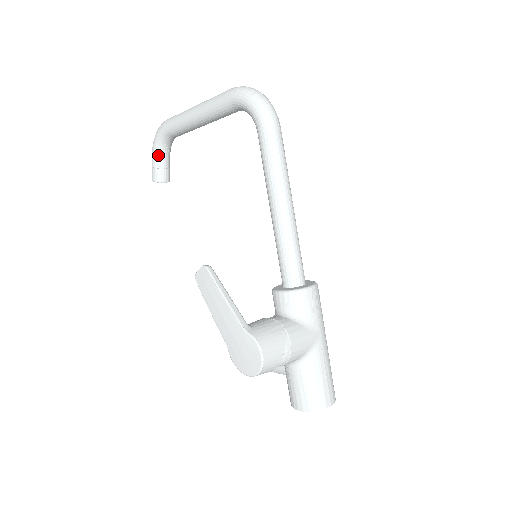
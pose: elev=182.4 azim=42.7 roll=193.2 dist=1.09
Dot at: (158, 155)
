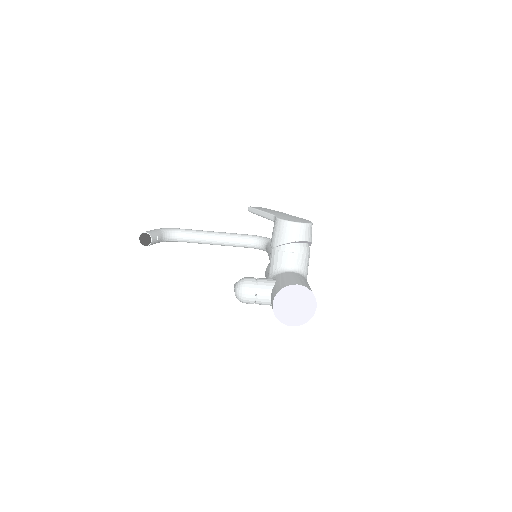
Dot at: (161, 231)
